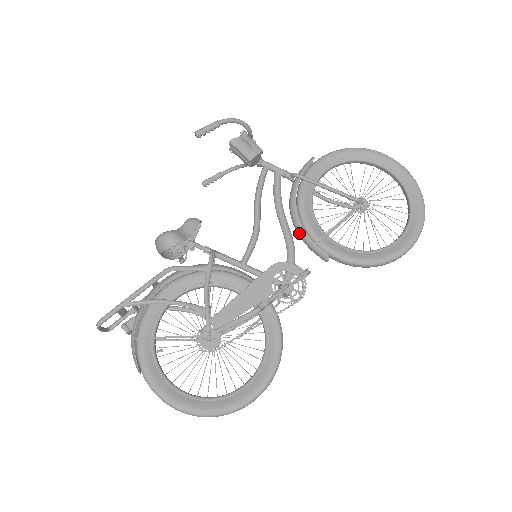
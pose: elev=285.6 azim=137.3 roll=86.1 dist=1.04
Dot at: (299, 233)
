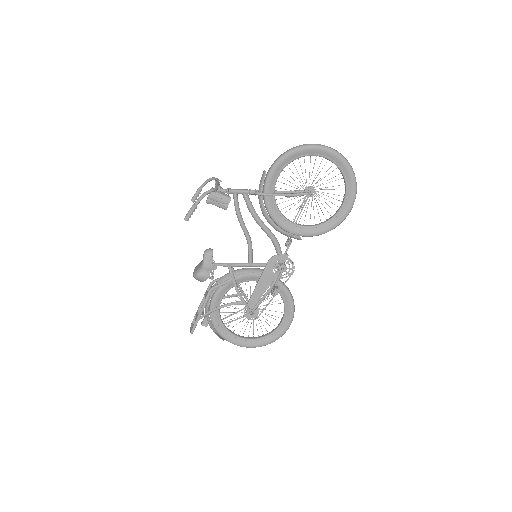
Dot at: occluded
